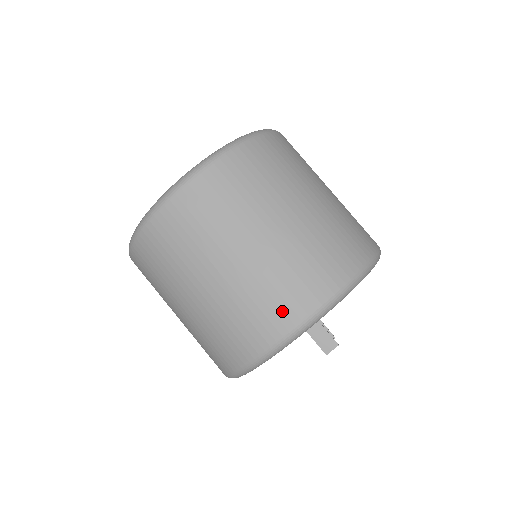
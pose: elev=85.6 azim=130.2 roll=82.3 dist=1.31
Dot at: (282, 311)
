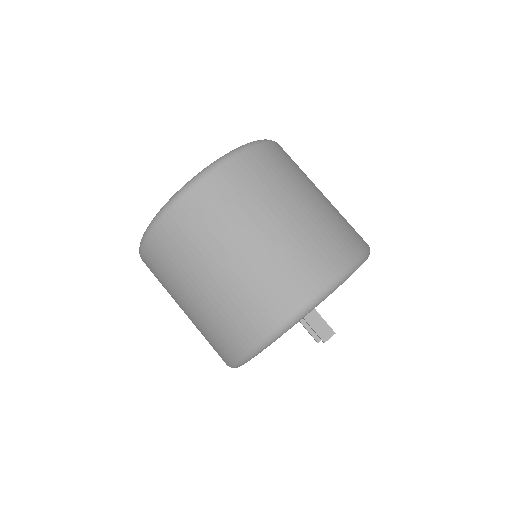
Dot at: (290, 291)
